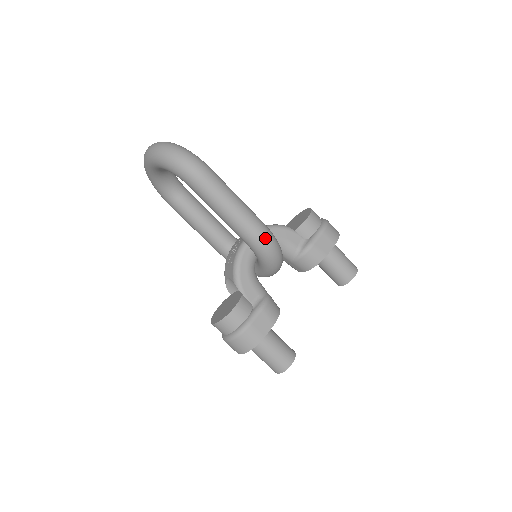
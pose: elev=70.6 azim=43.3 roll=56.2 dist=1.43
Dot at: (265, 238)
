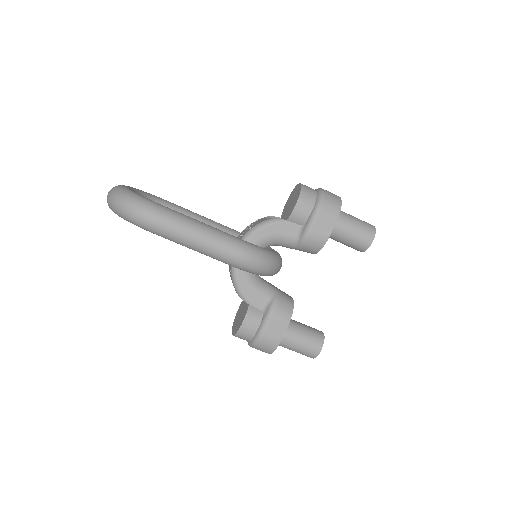
Dot at: (245, 259)
